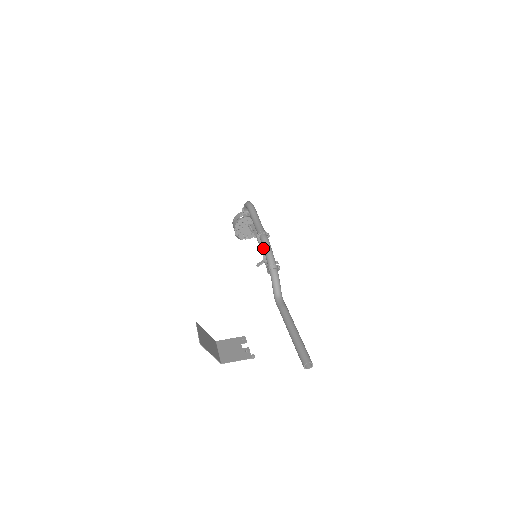
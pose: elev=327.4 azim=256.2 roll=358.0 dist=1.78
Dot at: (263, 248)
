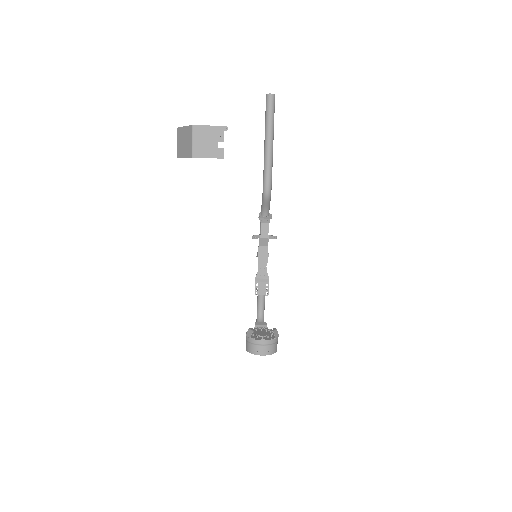
Dot at: occluded
